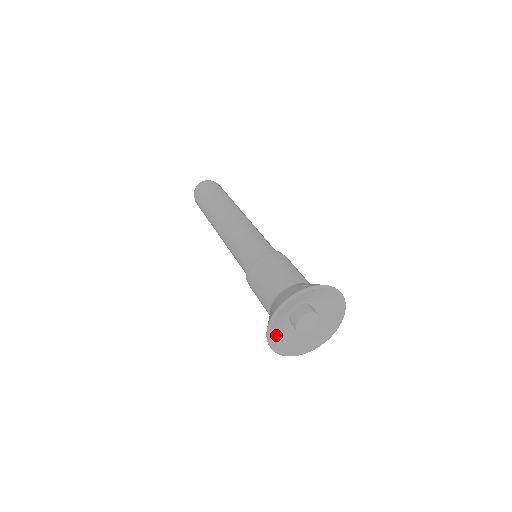
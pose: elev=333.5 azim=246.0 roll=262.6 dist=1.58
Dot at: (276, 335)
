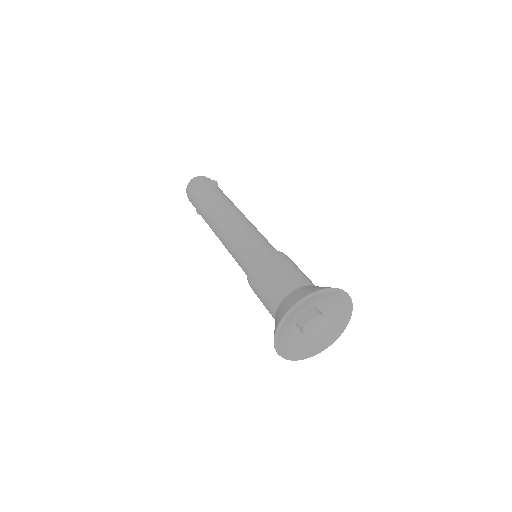
Dot at: (283, 329)
